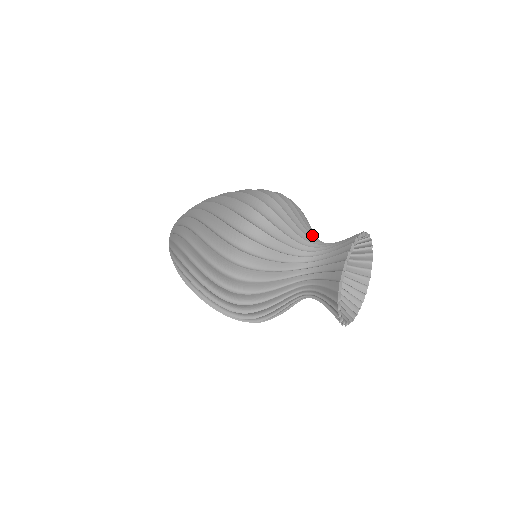
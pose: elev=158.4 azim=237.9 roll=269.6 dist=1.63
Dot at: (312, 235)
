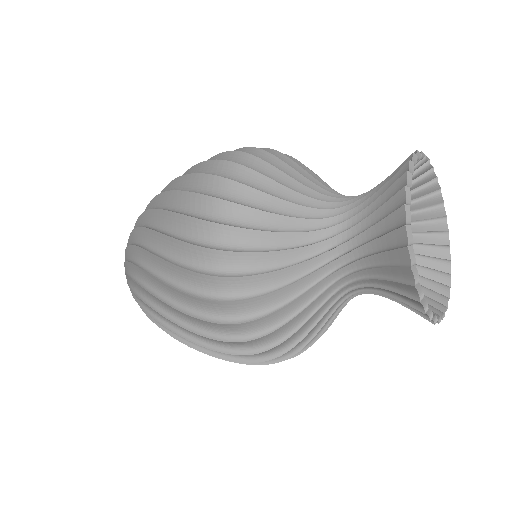
Dot at: occluded
